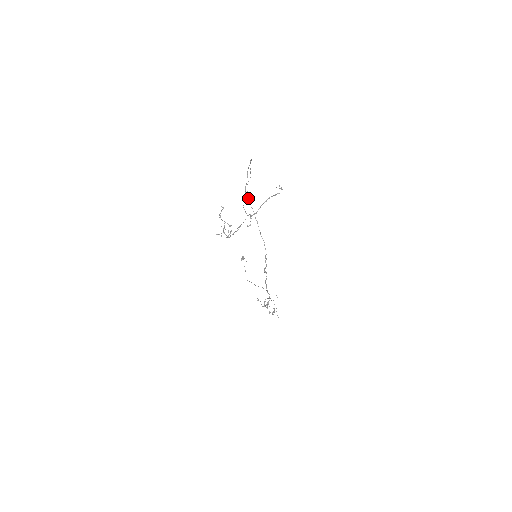
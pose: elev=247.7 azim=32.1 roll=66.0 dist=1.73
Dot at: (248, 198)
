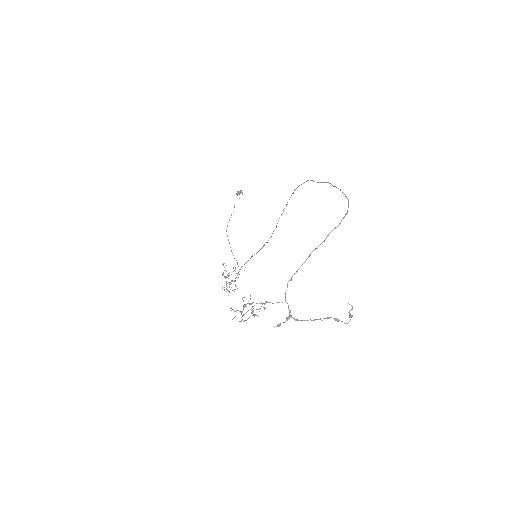
Dot at: occluded
